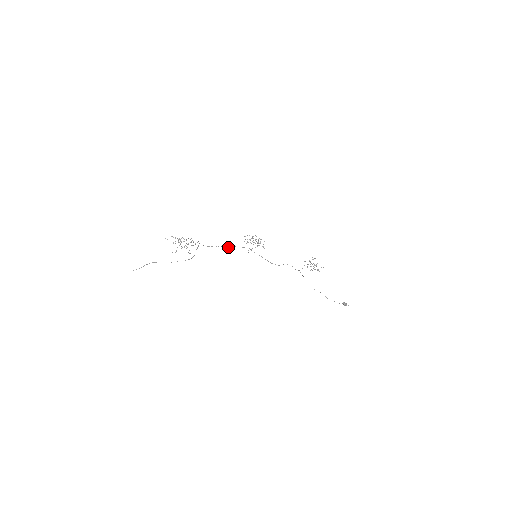
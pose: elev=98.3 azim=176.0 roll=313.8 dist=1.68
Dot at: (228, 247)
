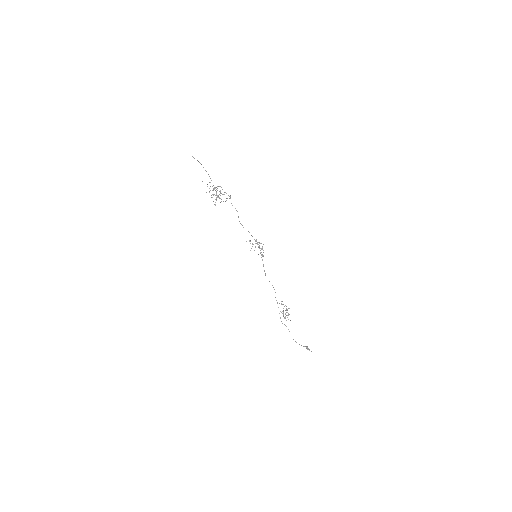
Dot at: (243, 227)
